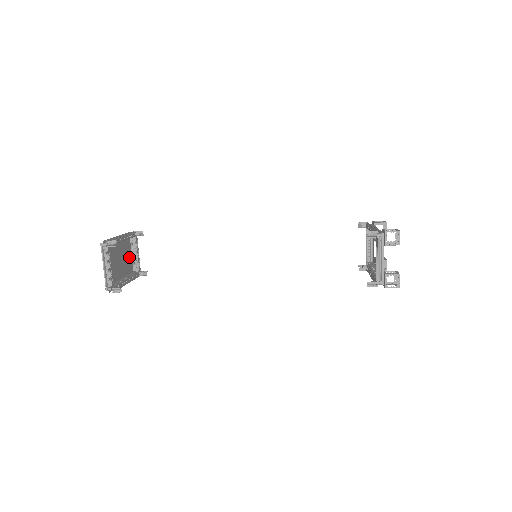
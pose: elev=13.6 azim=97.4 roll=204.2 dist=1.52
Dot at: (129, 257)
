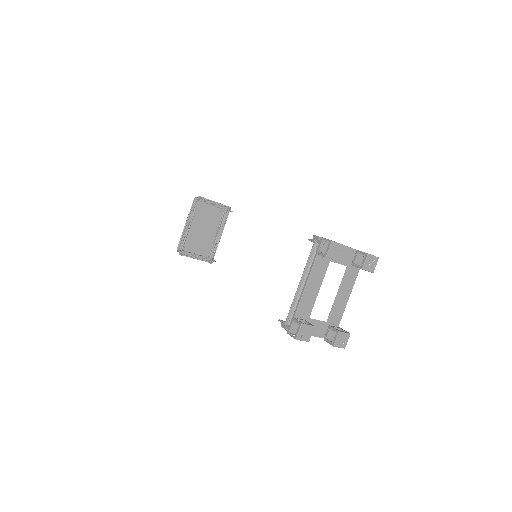
Dot at: (210, 210)
